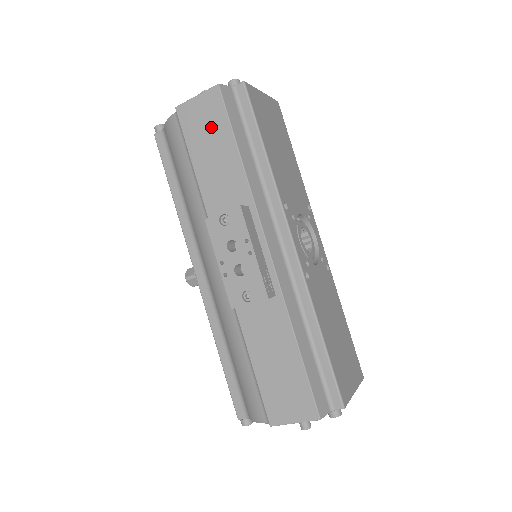
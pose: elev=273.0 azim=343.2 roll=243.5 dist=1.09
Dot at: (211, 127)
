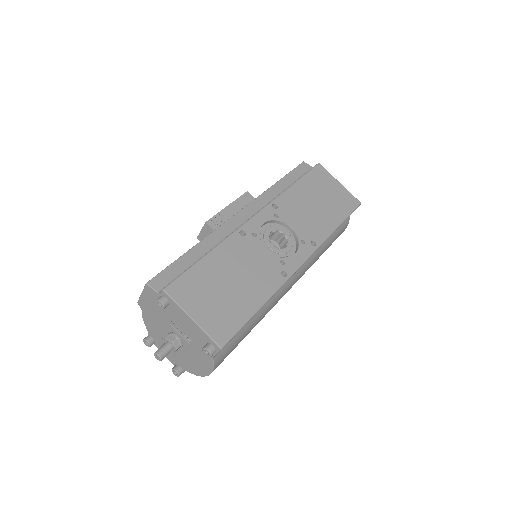
Dot at: occluded
